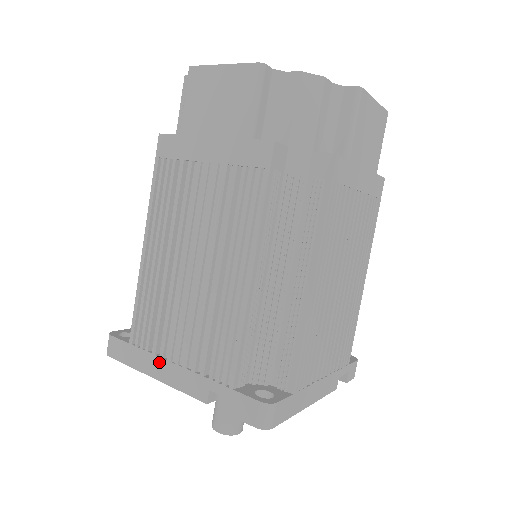
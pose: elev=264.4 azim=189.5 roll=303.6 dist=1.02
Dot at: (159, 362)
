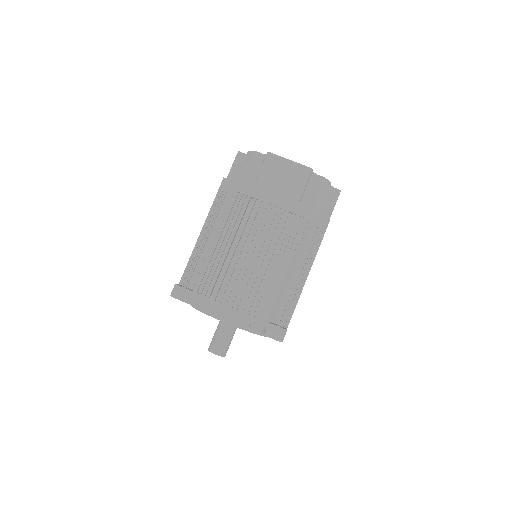
Dot at: (217, 304)
